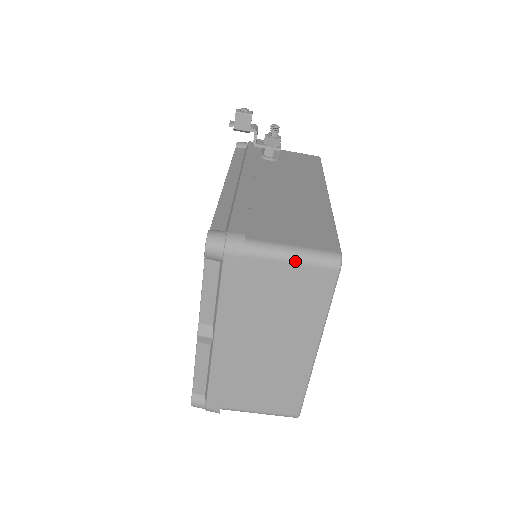
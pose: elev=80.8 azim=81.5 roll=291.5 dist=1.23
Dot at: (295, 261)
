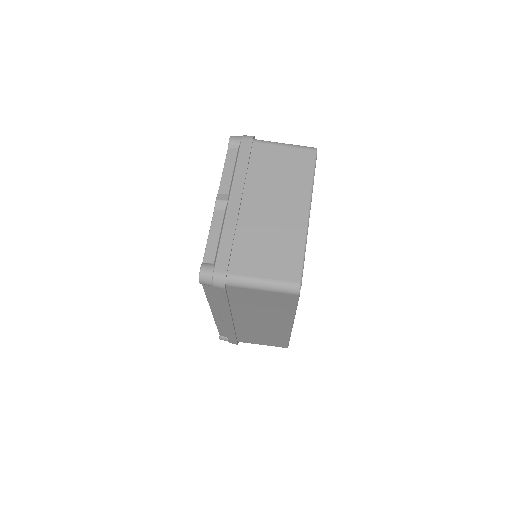
Dot at: (287, 146)
